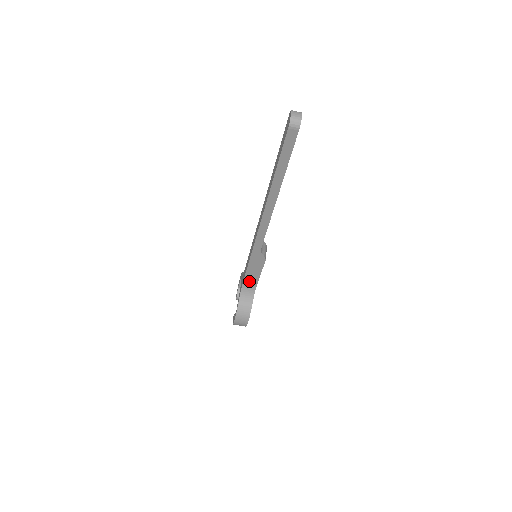
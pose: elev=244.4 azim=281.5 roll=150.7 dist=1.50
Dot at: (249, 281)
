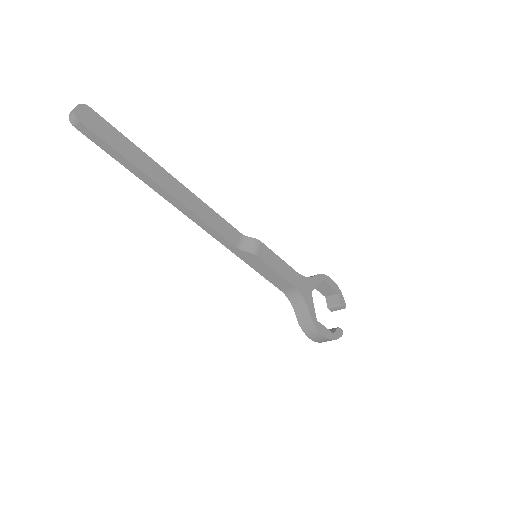
Dot at: (282, 286)
